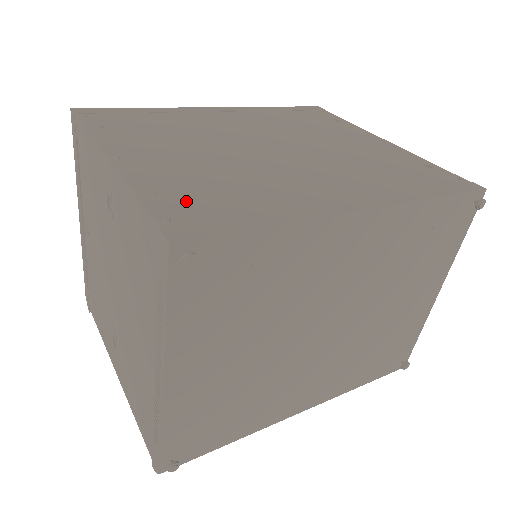
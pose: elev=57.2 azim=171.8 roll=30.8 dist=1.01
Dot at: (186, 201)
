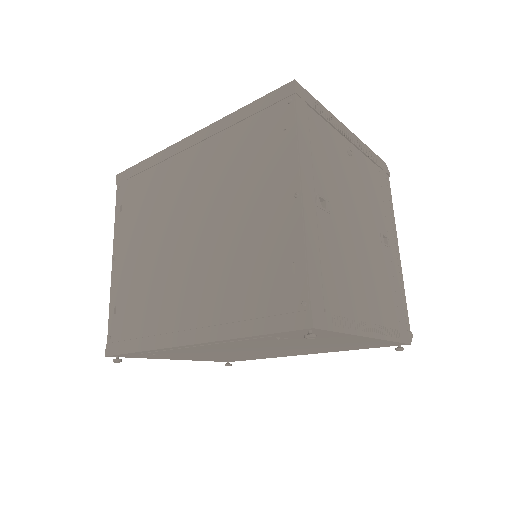
Dot at: (121, 318)
